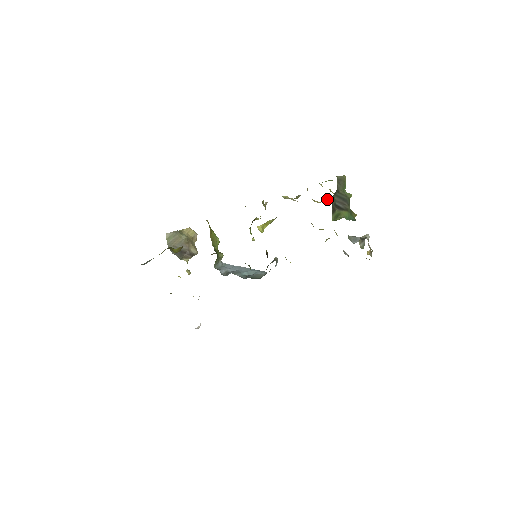
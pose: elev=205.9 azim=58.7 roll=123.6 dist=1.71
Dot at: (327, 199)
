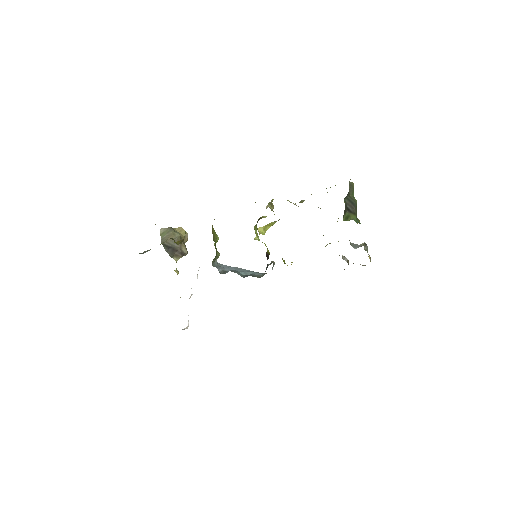
Dot at: occluded
